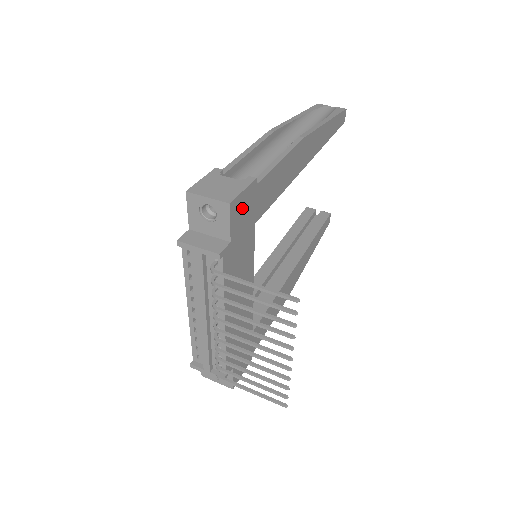
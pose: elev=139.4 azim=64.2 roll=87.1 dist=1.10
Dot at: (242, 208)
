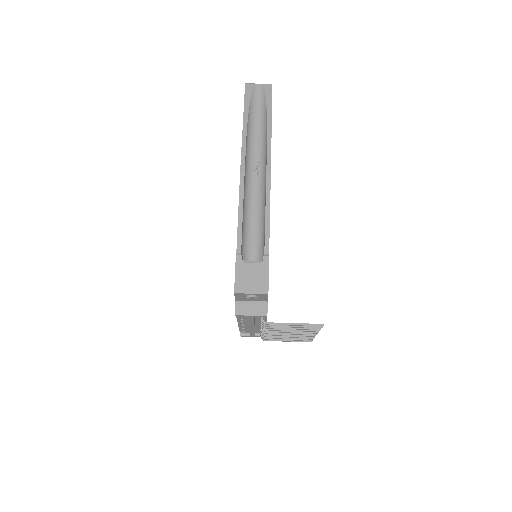
Dot at: occluded
